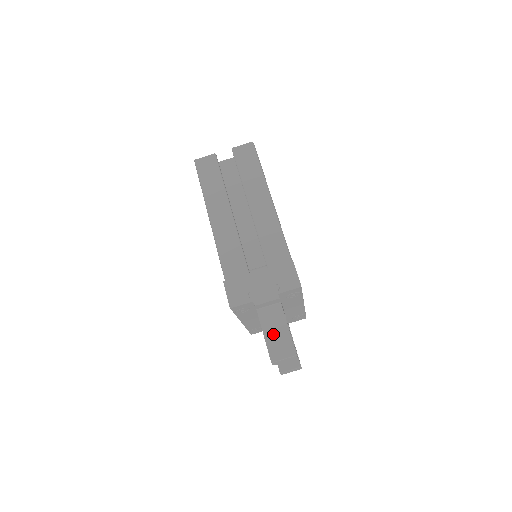
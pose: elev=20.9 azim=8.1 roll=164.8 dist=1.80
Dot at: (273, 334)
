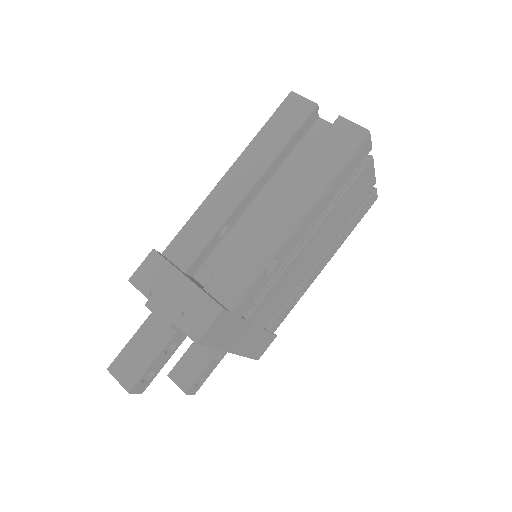
Dot at: (137, 348)
